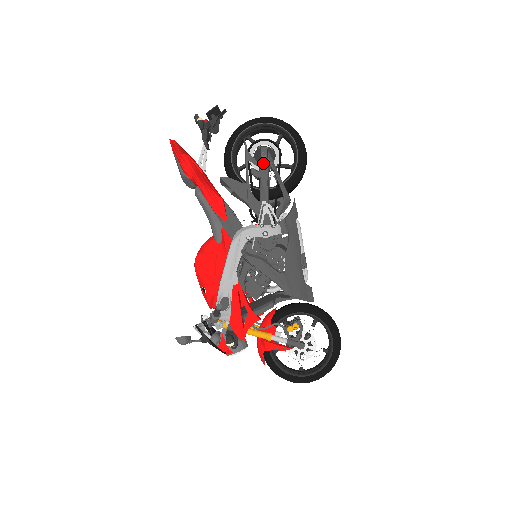
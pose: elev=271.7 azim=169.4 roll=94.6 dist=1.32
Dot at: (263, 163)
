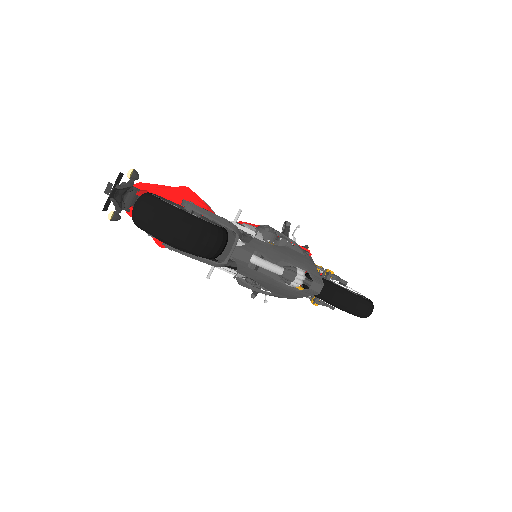
Dot at: occluded
